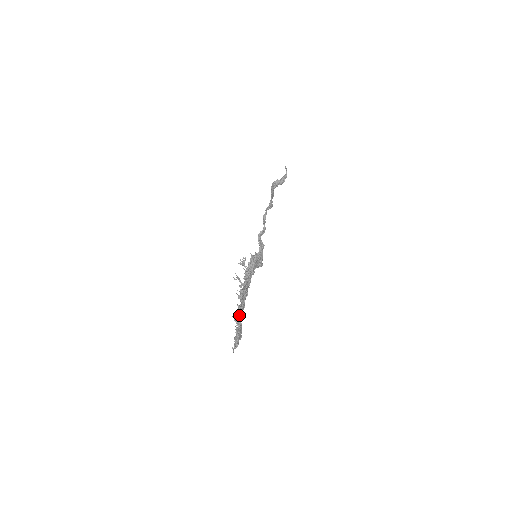
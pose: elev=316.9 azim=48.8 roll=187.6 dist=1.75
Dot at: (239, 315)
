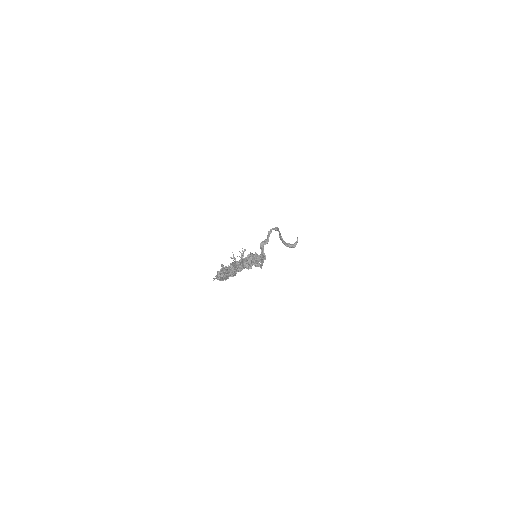
Dot at: (228, 269)
